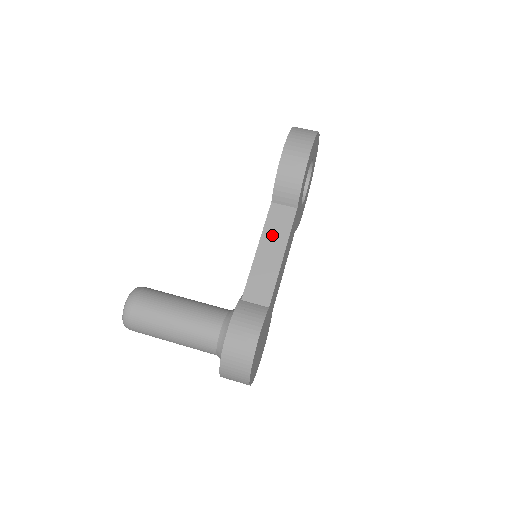
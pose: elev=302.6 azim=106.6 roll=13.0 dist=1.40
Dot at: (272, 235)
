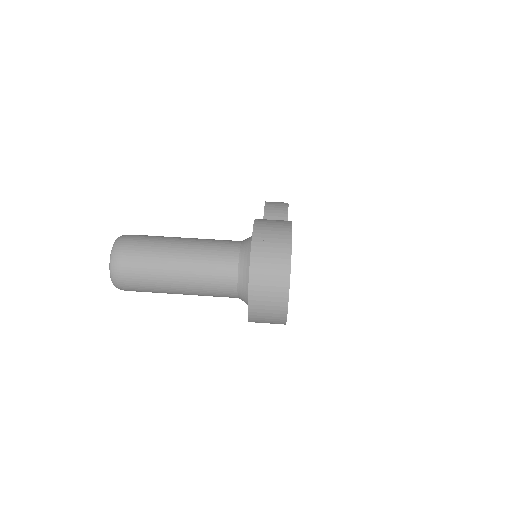
Dot at: occluded
